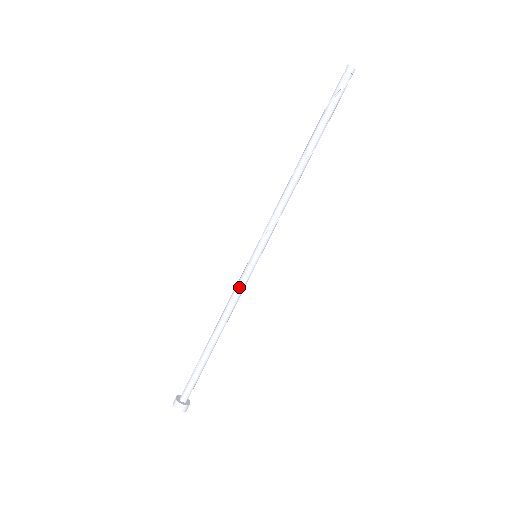
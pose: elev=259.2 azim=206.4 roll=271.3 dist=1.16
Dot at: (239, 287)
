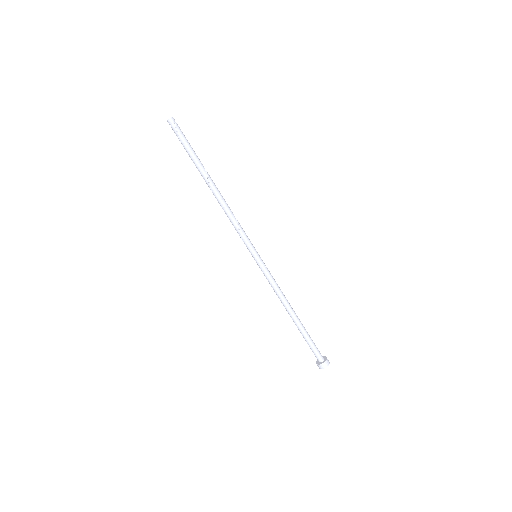
Dot at: occluded
